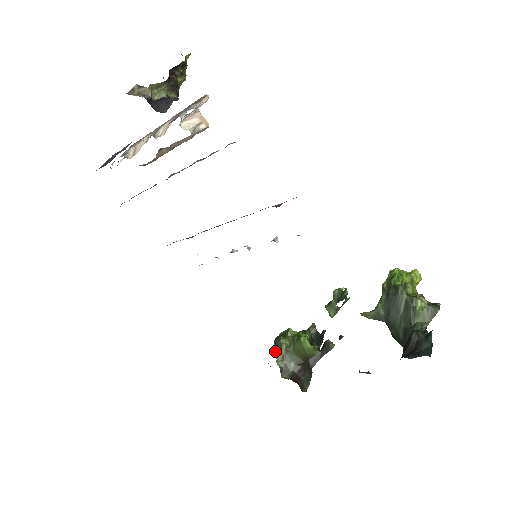
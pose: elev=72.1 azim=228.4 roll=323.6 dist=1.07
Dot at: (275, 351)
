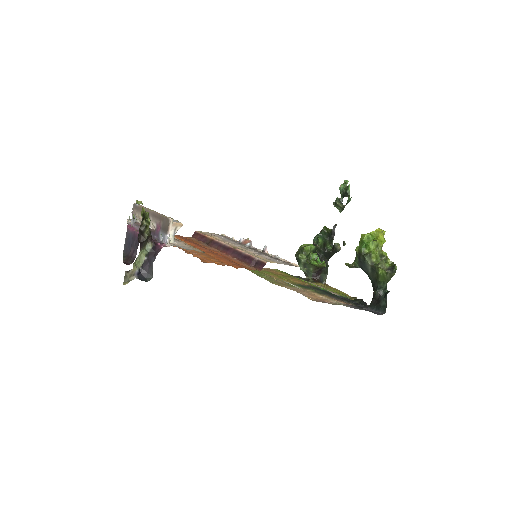
Dot at: occluded
